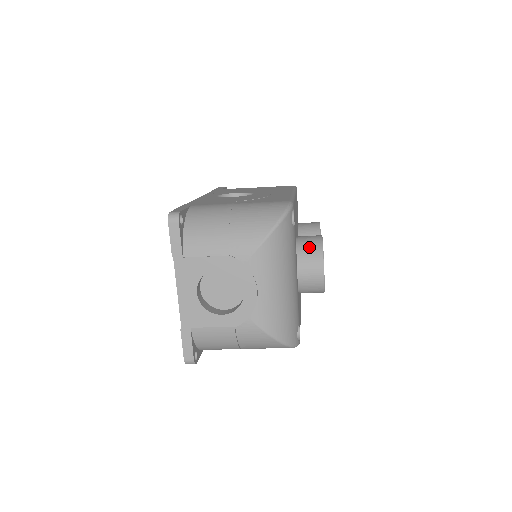
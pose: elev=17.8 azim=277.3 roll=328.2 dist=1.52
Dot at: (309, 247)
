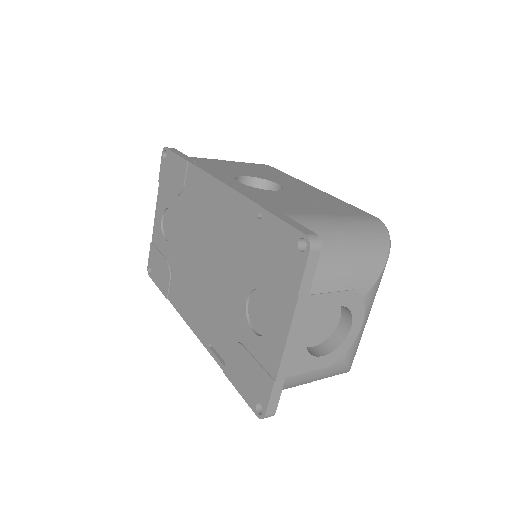
Dot at: occluded
